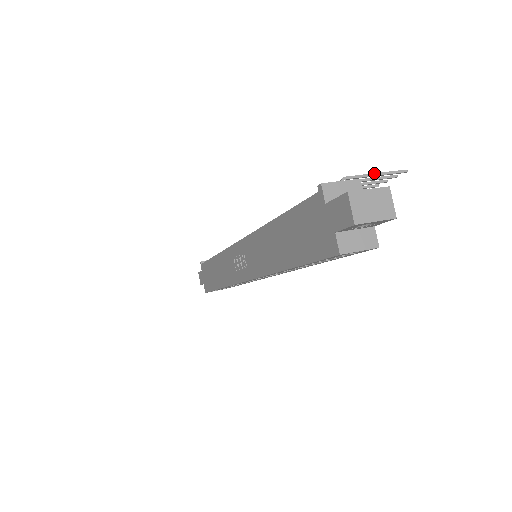
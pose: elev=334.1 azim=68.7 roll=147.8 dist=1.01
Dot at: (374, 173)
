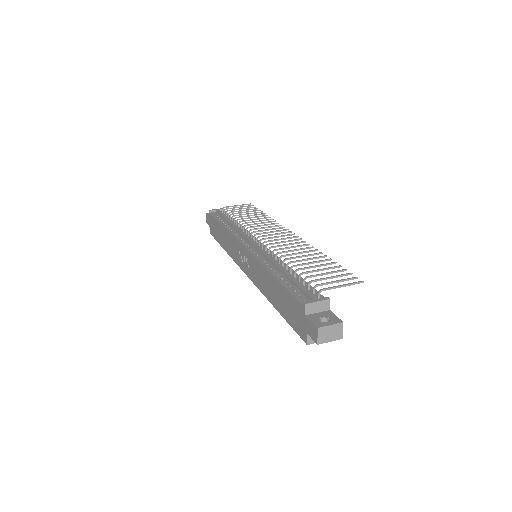
Dot at: (342, 286)
